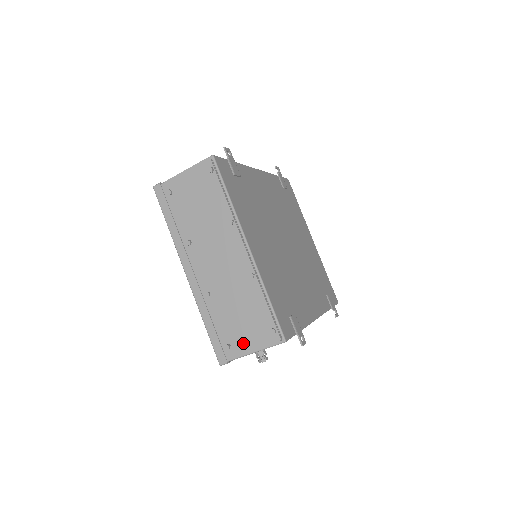
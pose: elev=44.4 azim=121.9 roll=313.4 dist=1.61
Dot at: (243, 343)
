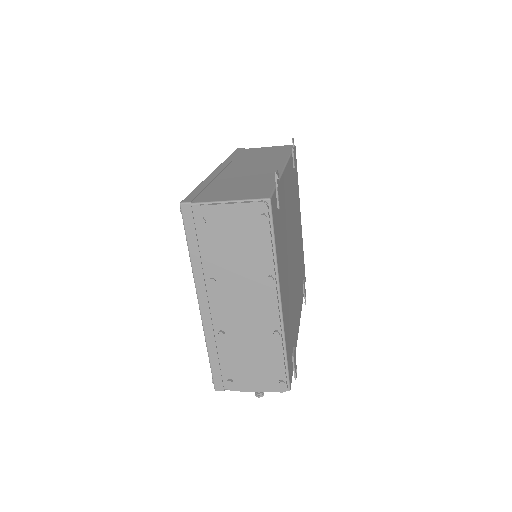
Dot at: (247, 382)
